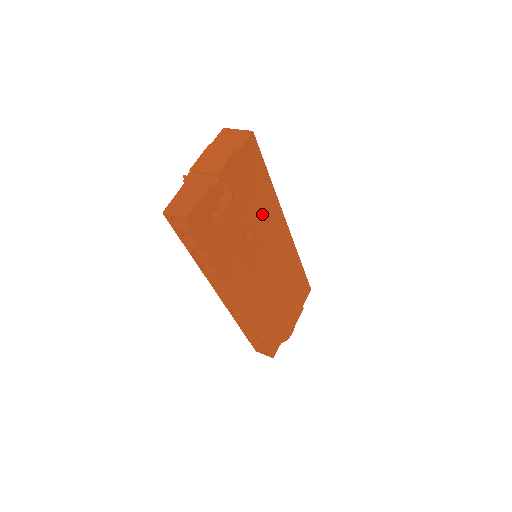
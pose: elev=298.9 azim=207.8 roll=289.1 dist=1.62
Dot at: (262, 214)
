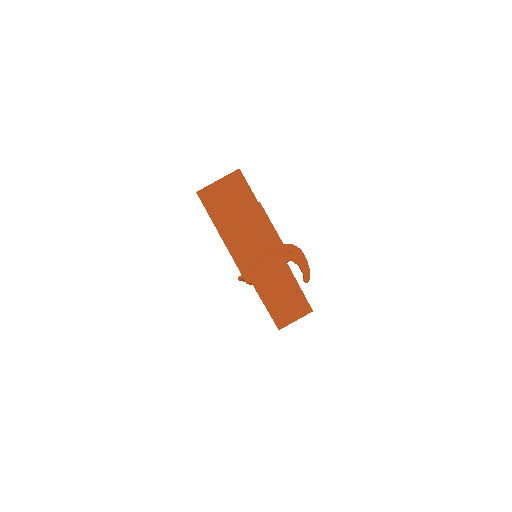
Dot at: occluded
